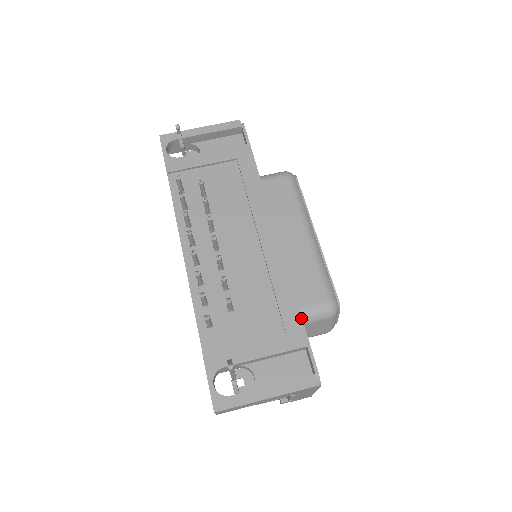
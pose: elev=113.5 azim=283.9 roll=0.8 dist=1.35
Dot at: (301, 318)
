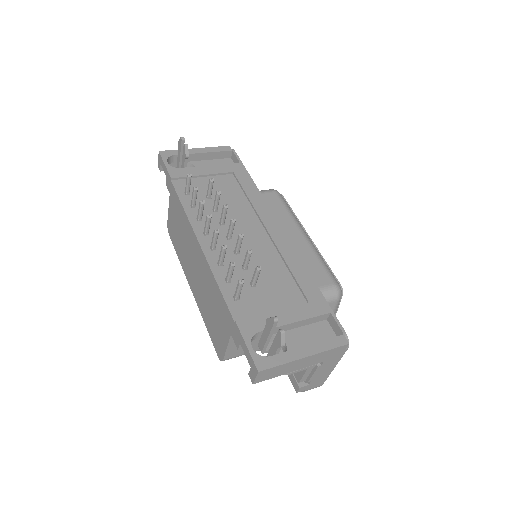
Dot at: (319, 290)
